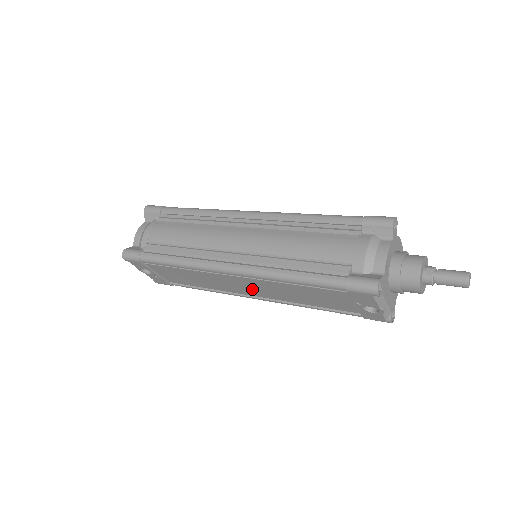
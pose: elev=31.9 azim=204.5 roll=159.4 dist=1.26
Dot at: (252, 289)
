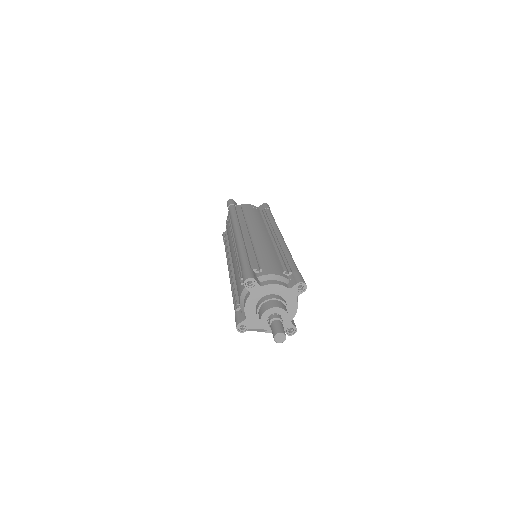
Dot at: occluded
